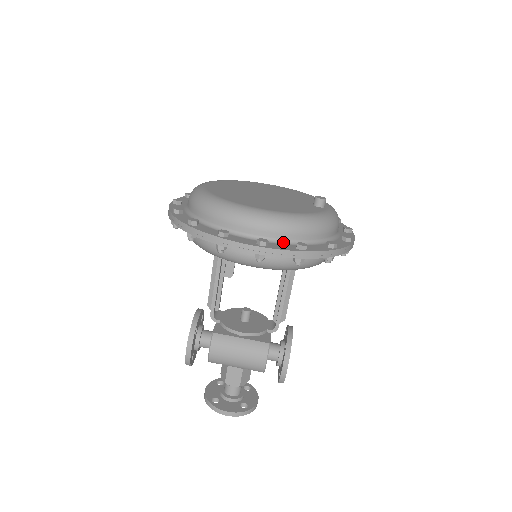
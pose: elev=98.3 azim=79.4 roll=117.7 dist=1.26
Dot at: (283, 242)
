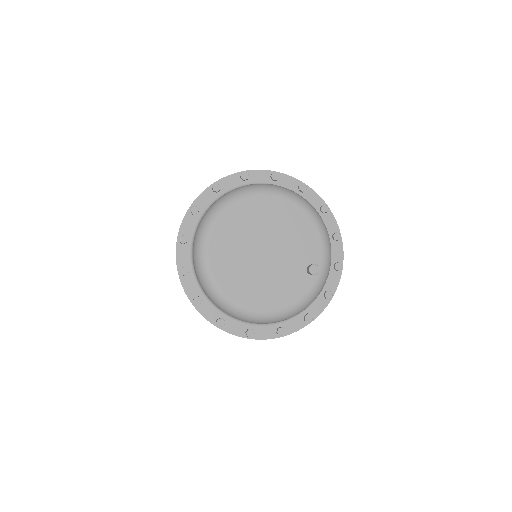
Dot at: (268, 324)
